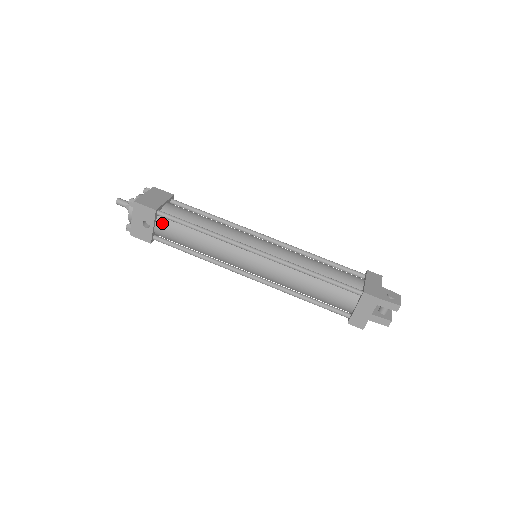
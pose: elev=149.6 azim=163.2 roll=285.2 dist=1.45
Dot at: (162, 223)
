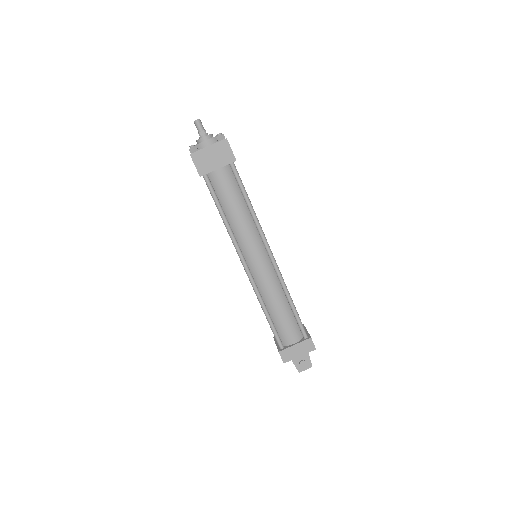
Dot at: occluded
